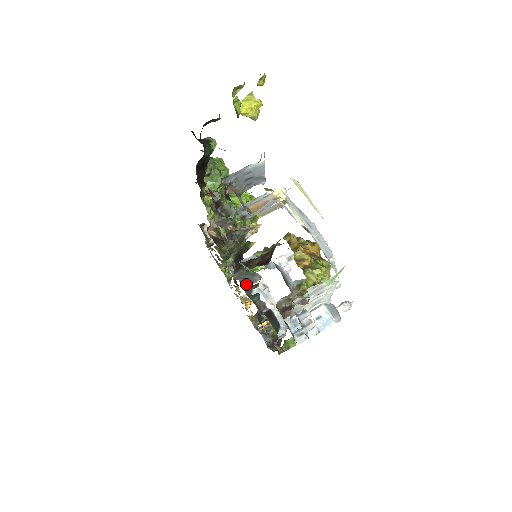
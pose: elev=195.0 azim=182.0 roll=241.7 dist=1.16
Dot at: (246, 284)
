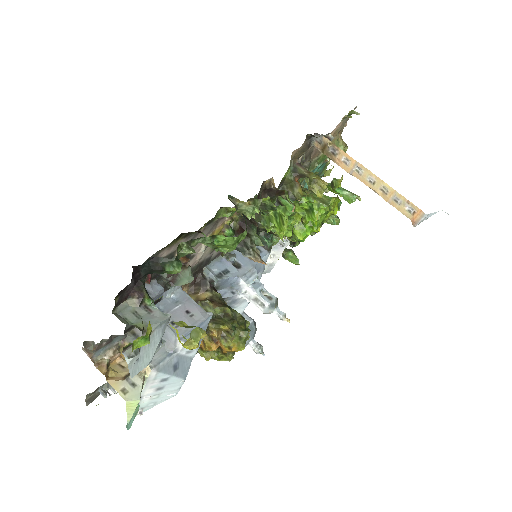
Dot at: occluded
